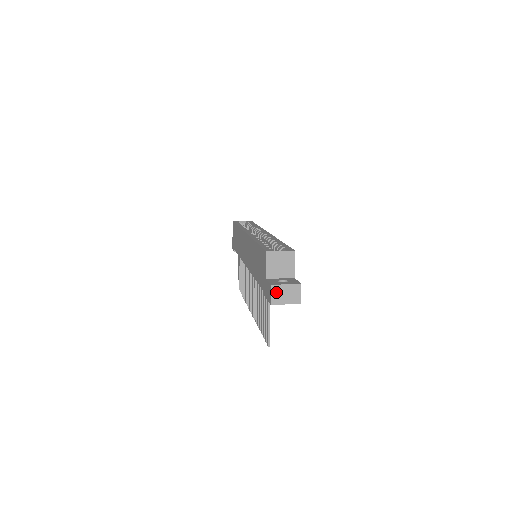
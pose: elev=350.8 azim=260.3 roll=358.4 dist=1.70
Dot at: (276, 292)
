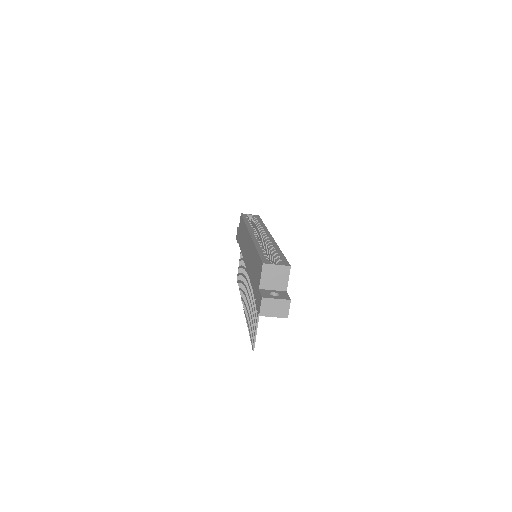
Dot at: (266, 305)
